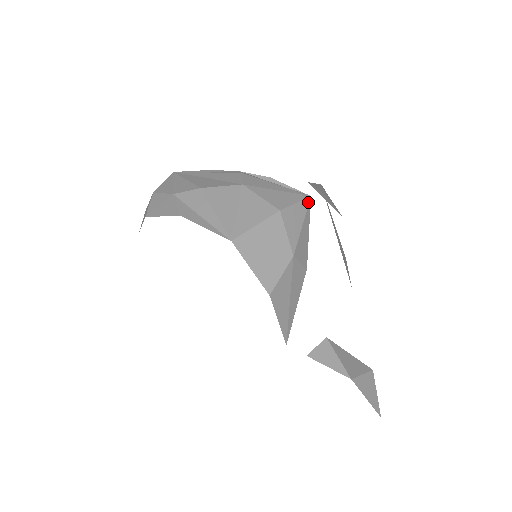
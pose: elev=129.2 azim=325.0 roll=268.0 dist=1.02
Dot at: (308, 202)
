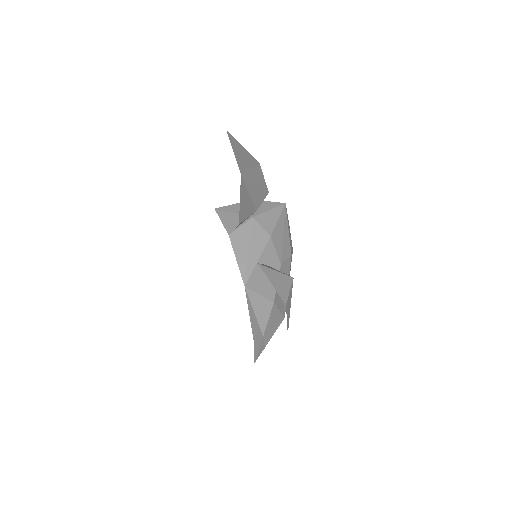
Dot at: (281, 204)
